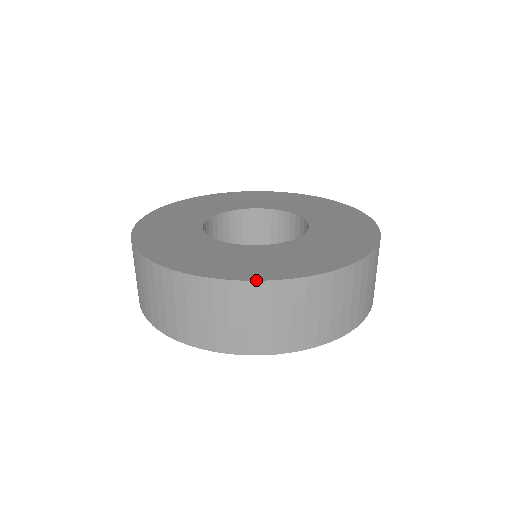
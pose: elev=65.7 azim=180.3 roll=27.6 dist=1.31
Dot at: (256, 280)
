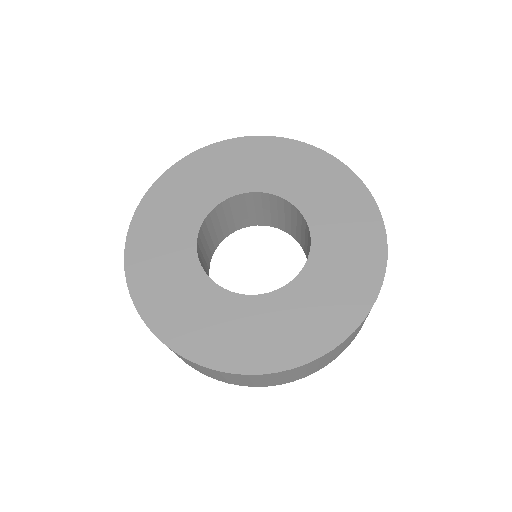
Dot at: occluded
